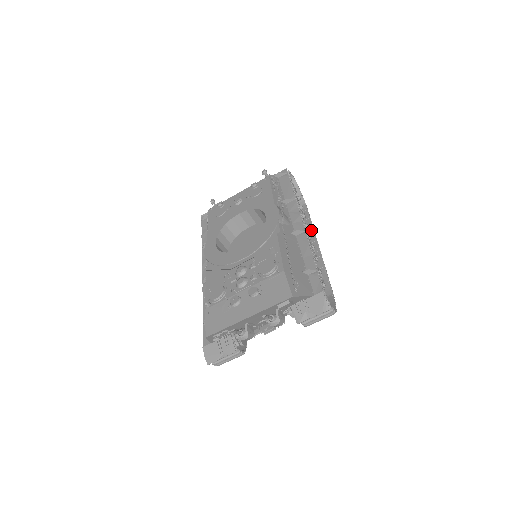
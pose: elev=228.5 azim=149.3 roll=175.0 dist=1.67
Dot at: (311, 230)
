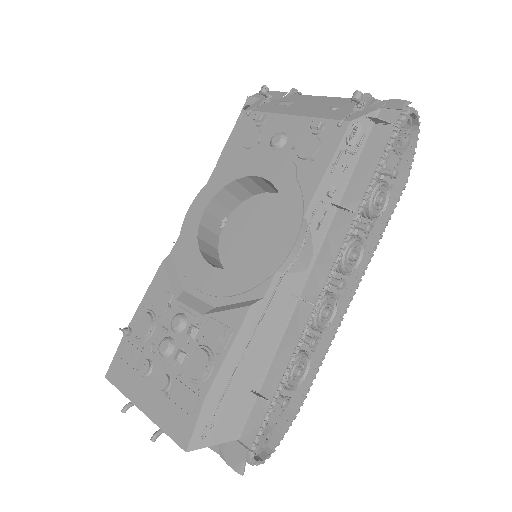
Dot at: (367, 256)
